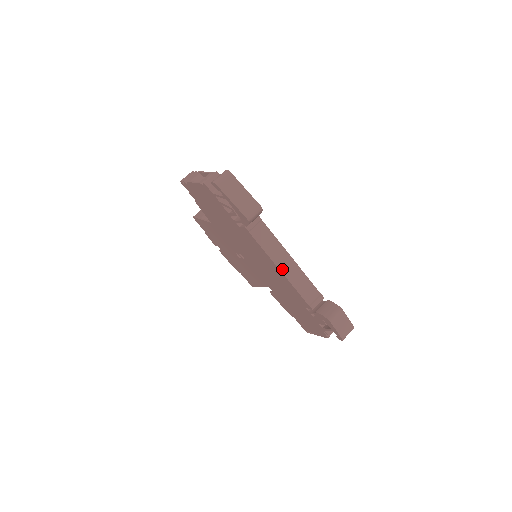
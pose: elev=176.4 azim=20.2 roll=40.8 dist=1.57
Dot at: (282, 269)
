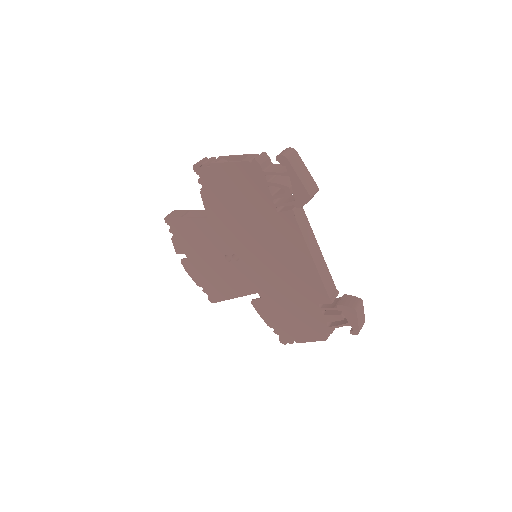
Dot at: (314, 259)
